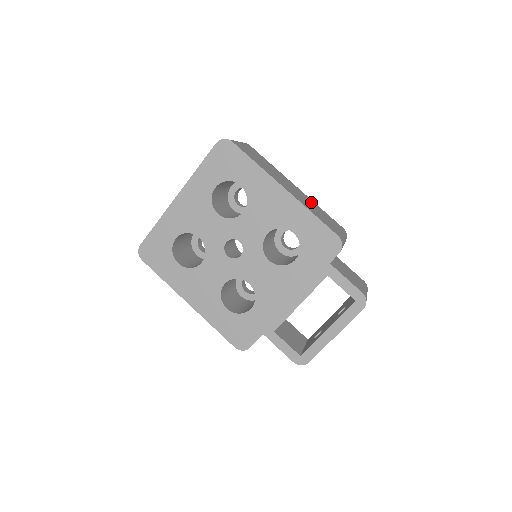
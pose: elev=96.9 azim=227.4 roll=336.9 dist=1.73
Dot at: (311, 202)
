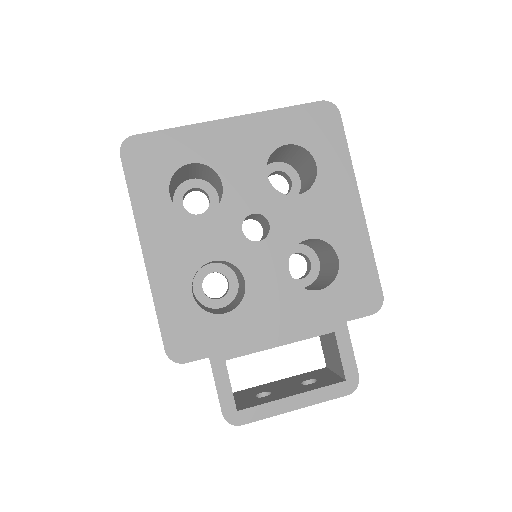
Dot at: occluded
